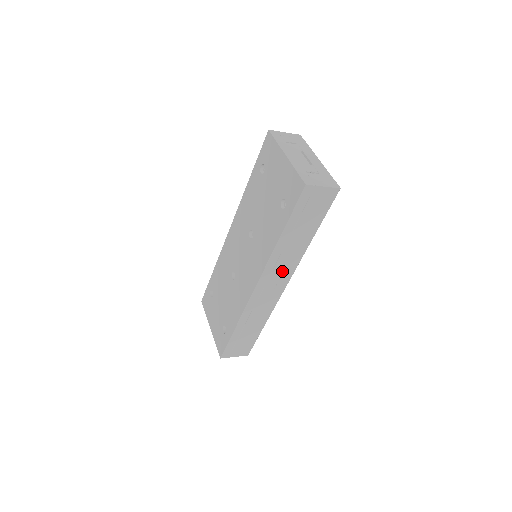
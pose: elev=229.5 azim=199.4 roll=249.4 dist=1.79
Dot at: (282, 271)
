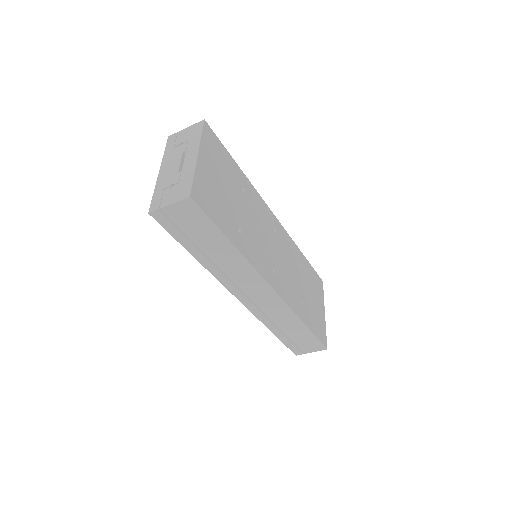
Dot at: (246, 281)
